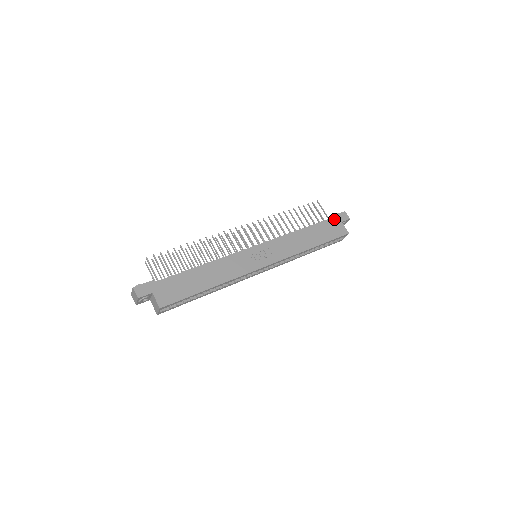
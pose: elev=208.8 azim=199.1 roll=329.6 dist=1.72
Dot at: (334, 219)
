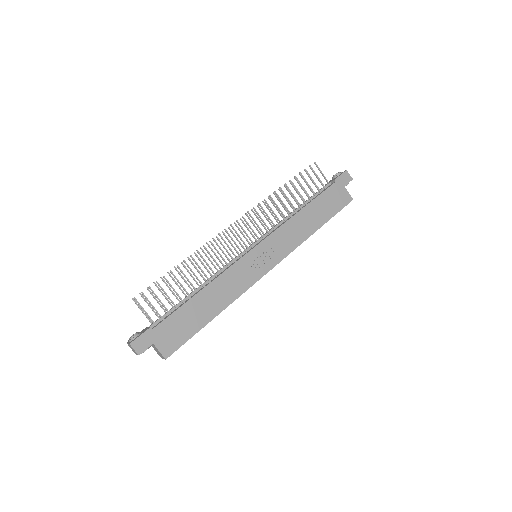
Dot at: (336, 185)
